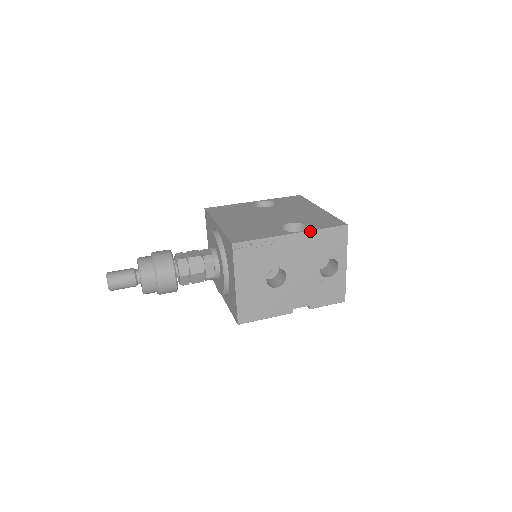
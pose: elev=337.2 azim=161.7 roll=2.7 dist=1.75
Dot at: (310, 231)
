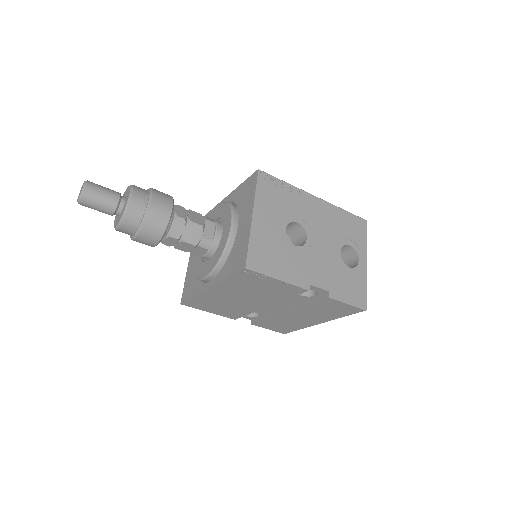
Dot at: occluded
